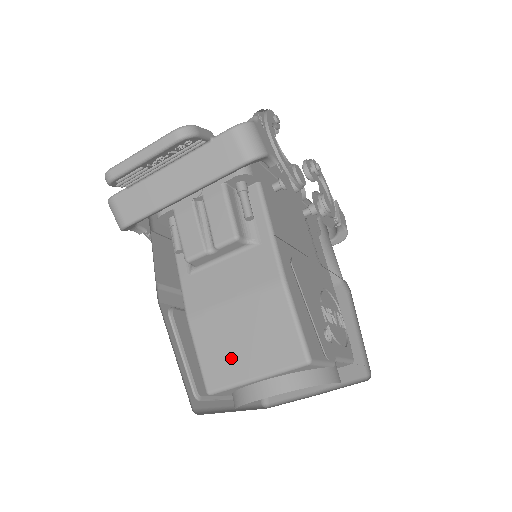
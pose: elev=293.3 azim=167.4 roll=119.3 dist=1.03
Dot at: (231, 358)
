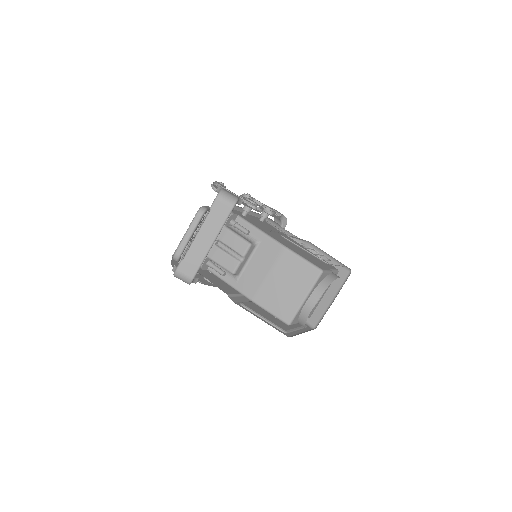
Dot at: (287, 299)
